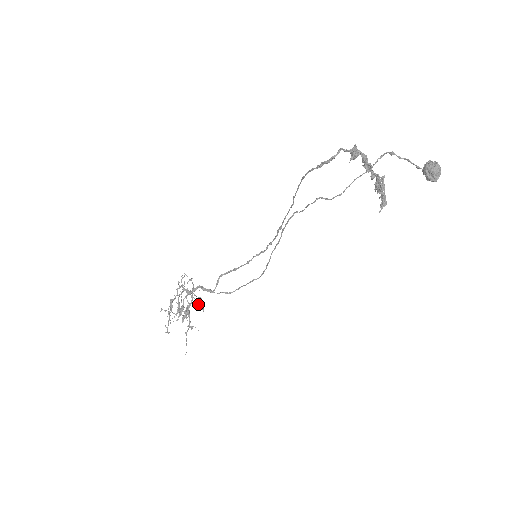
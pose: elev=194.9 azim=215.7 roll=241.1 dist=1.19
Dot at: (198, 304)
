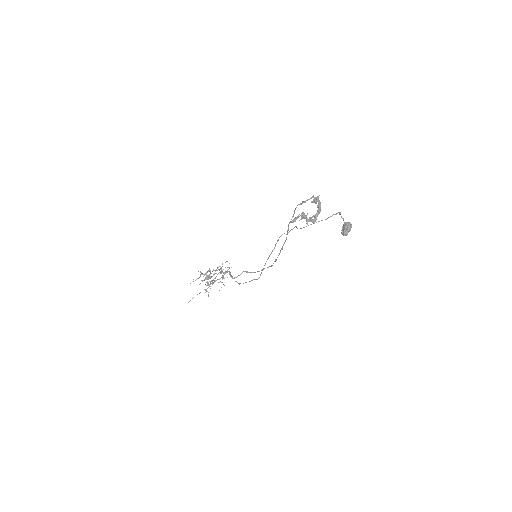
Dot at: occluded
